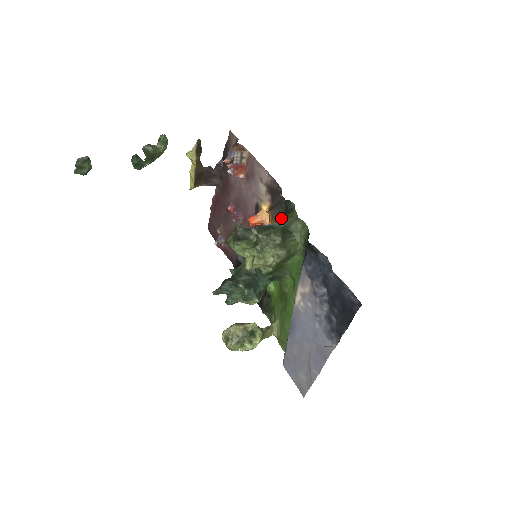
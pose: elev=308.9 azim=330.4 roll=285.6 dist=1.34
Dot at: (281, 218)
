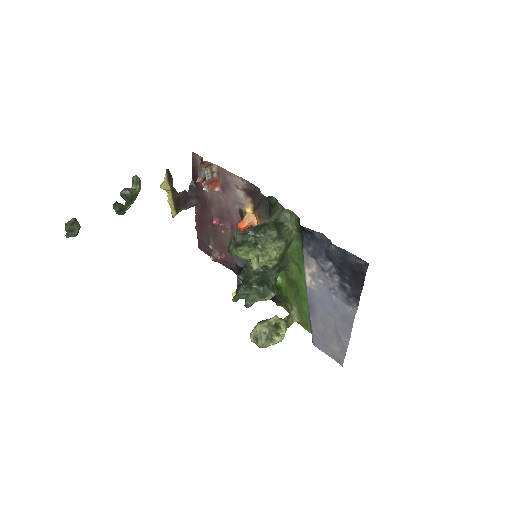
Dot at: (267, 214)
